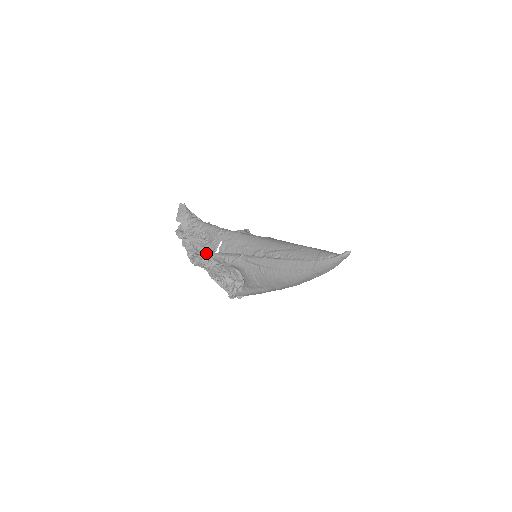
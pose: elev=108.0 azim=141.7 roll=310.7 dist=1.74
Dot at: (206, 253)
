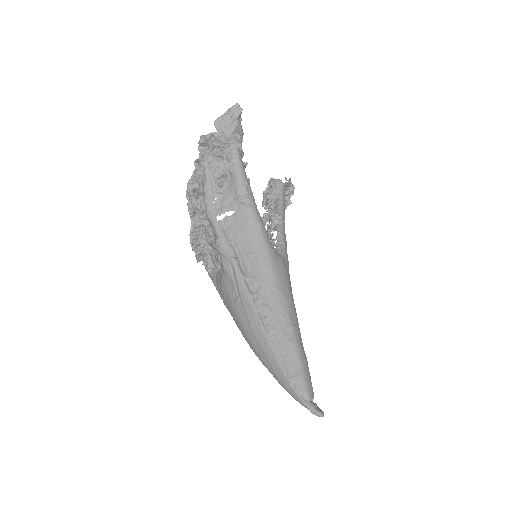
Dot at: (208, 205)
